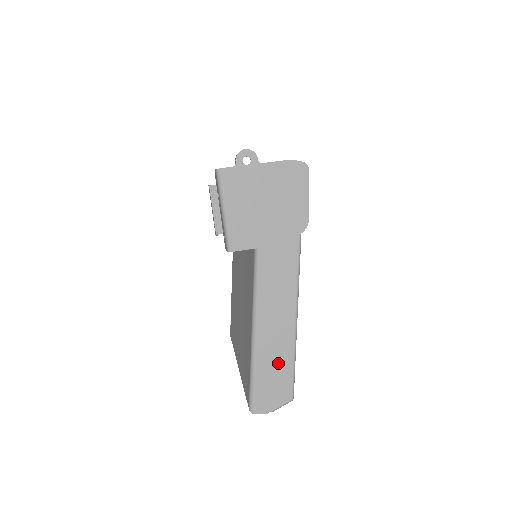
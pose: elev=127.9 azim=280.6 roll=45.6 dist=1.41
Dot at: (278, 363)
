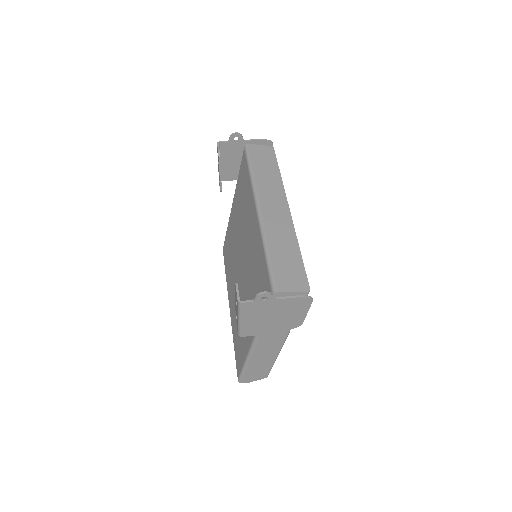
Dot at: (261, 367)
